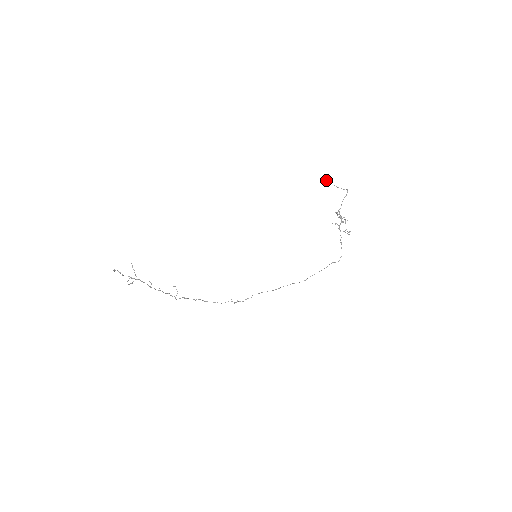
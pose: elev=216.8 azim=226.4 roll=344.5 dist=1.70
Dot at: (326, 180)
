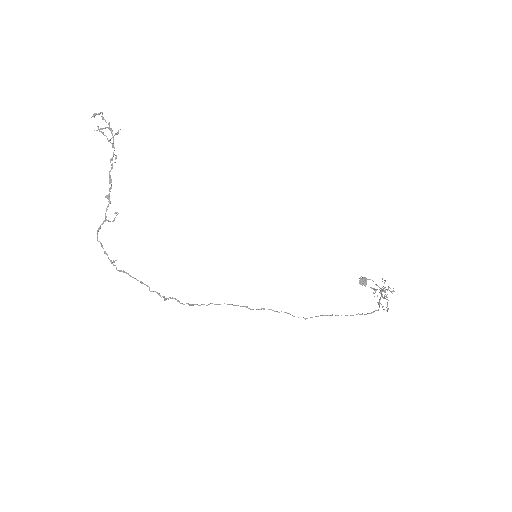
Dot at: (362, 277)
